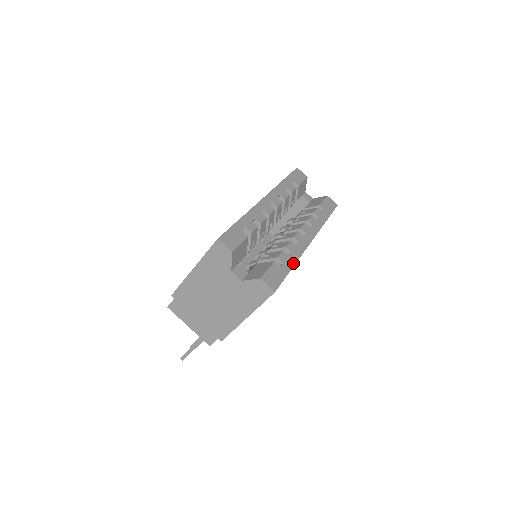
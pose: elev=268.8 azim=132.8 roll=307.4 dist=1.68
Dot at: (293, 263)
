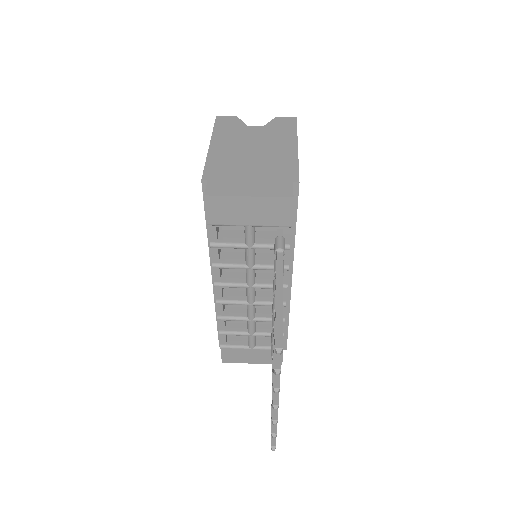
Dot at: occluded
